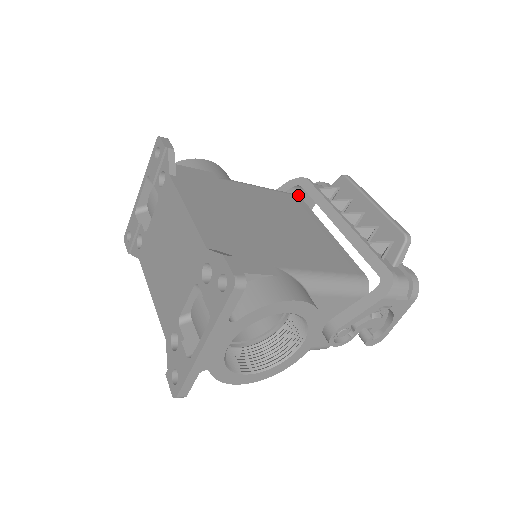
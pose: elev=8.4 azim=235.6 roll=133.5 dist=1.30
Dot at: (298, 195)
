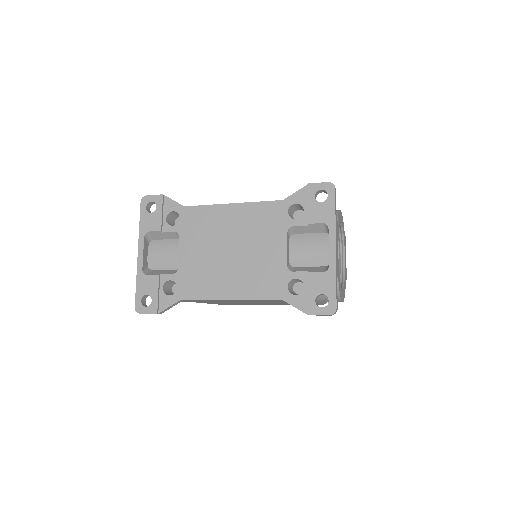
Dot at: occluded
